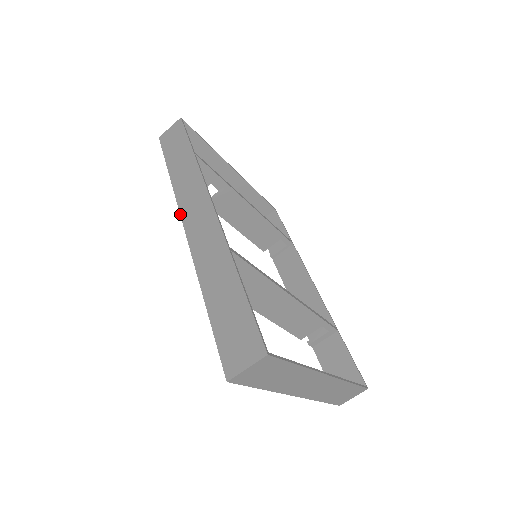
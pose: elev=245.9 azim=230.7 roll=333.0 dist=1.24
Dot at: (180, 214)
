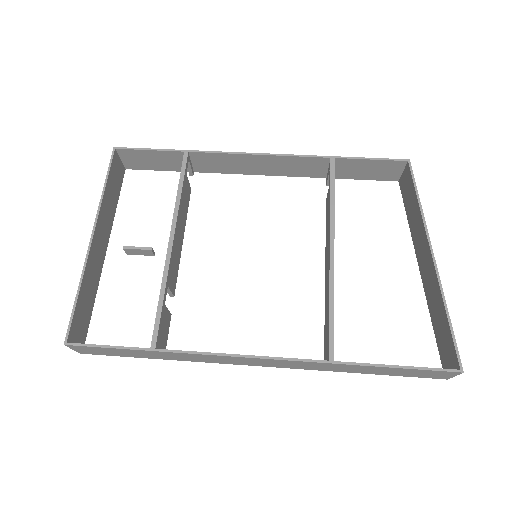
Dot at: occluded
